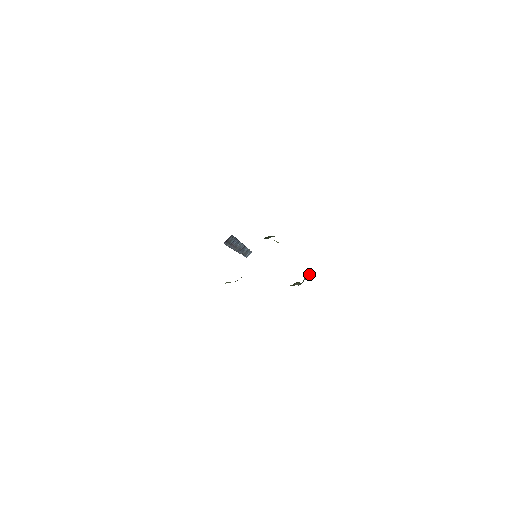
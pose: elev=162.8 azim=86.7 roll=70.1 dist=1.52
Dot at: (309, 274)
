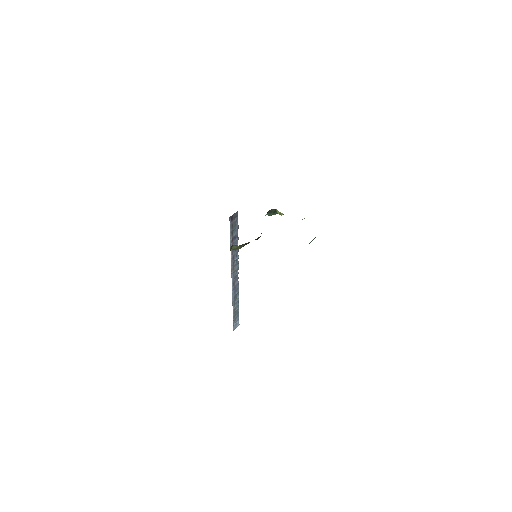
Dot at: (313, 239)
